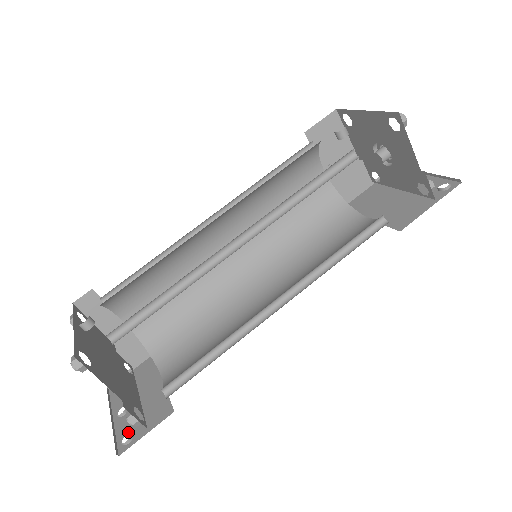
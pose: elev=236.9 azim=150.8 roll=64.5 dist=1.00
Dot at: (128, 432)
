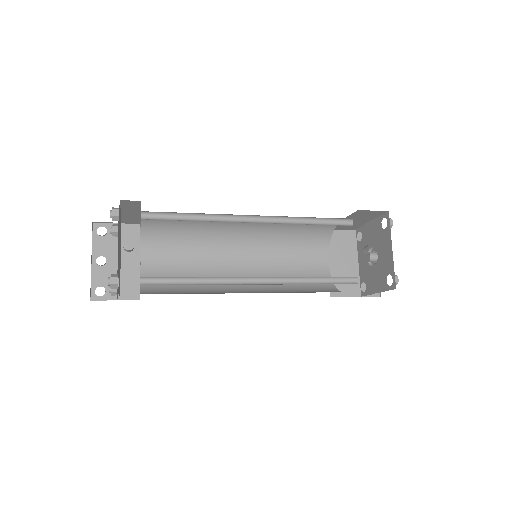
Dot at: (102, 286)
